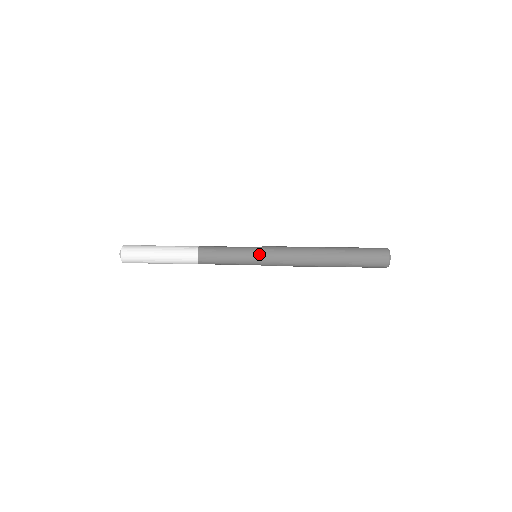
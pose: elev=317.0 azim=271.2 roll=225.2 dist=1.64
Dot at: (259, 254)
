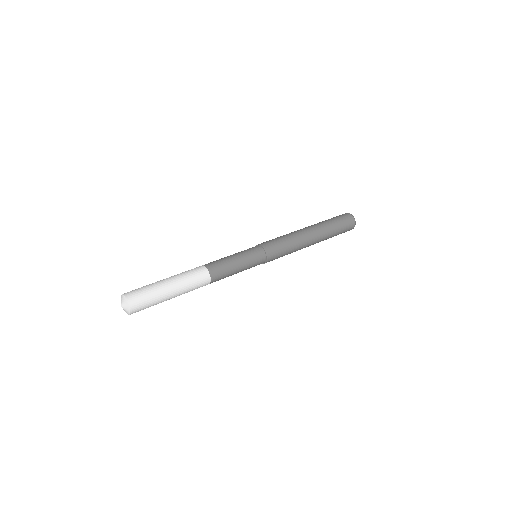
Dot at: (264, 260)
